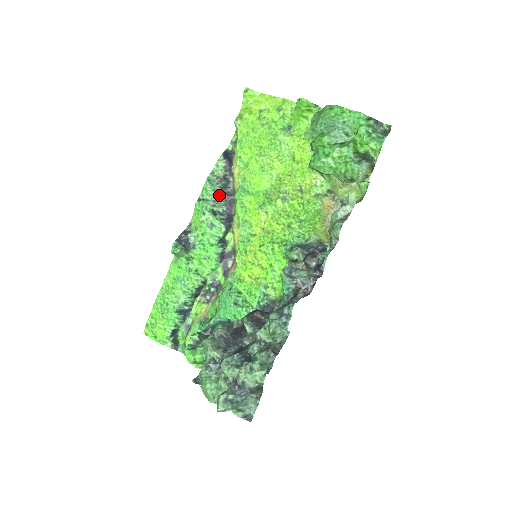
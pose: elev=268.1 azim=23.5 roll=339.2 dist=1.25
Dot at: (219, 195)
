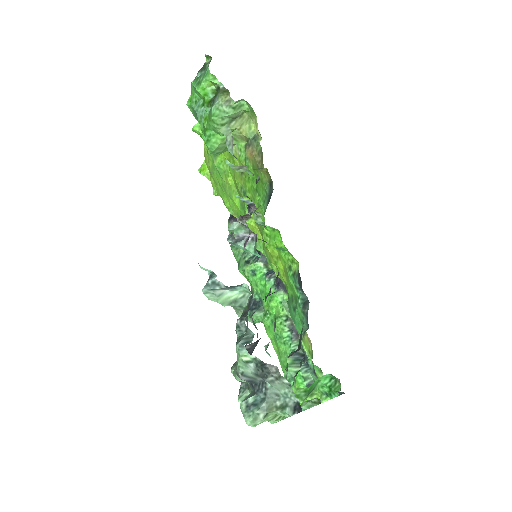
Dot at: occluded
